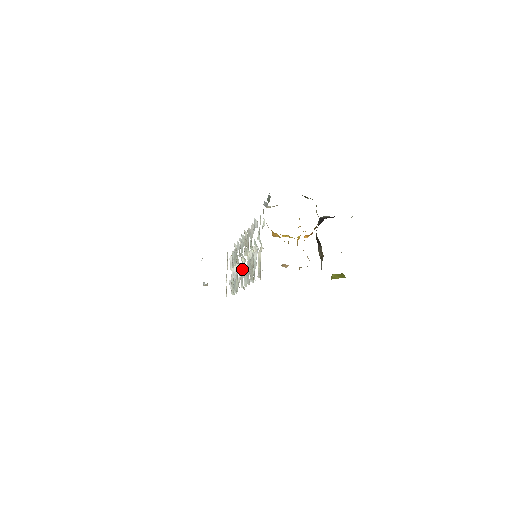
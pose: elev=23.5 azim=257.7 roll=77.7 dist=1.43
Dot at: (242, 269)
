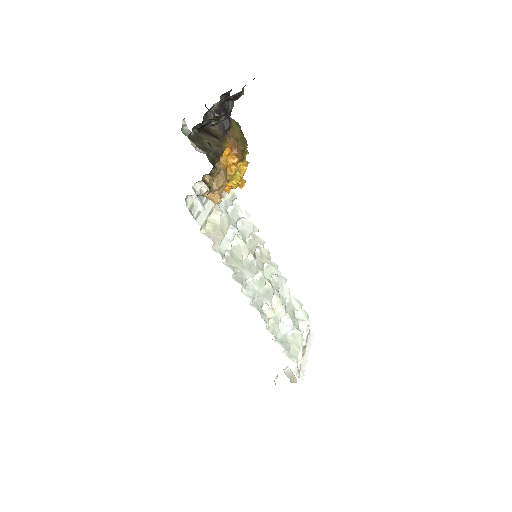
Dot at: occluded
